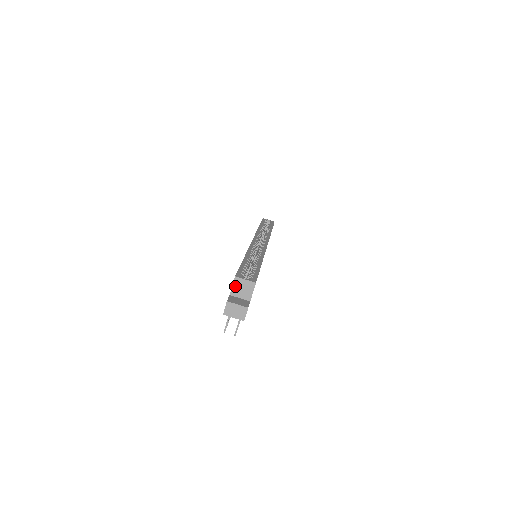
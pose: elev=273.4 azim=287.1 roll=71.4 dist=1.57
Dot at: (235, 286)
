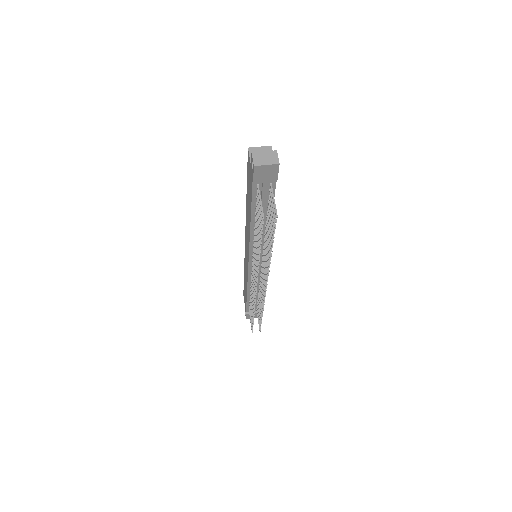
Dot at: occluded
